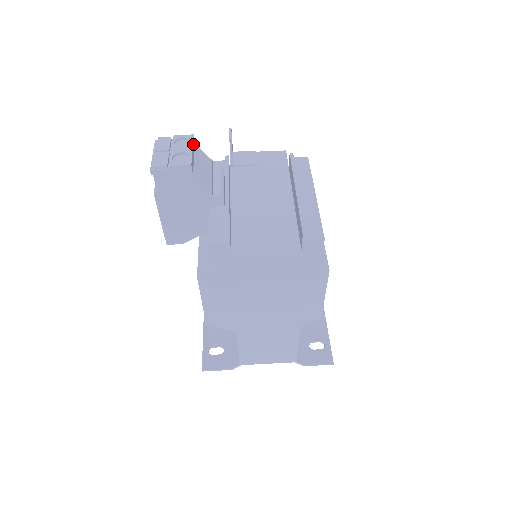
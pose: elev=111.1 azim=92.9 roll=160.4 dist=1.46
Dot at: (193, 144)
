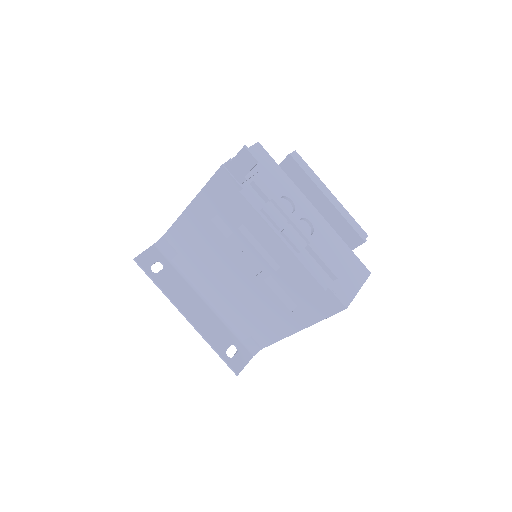
Dot at: (292, 201)
